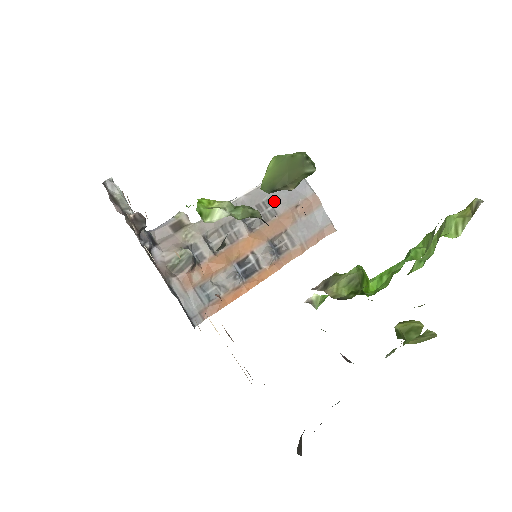
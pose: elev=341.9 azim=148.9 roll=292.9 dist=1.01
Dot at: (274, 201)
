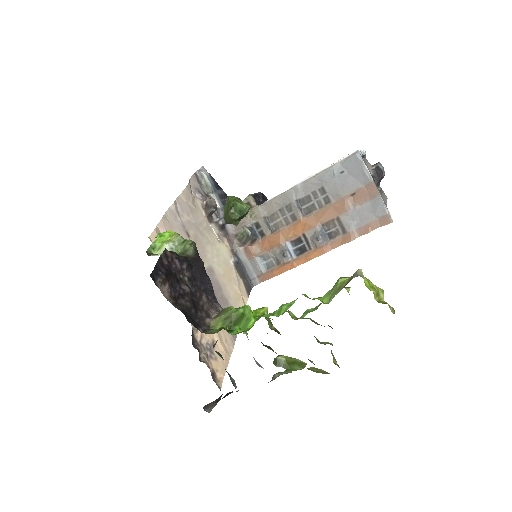
Dot at: (329, 189)
